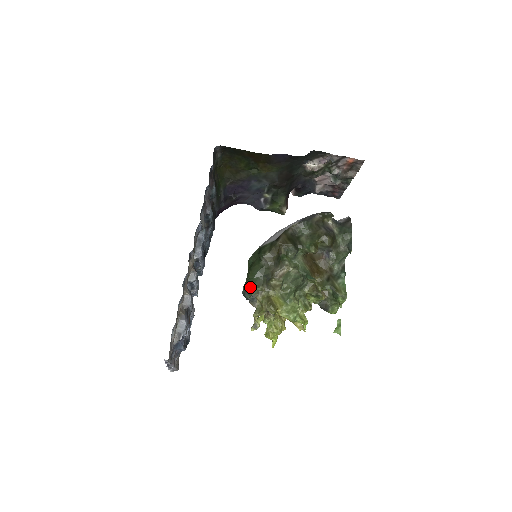
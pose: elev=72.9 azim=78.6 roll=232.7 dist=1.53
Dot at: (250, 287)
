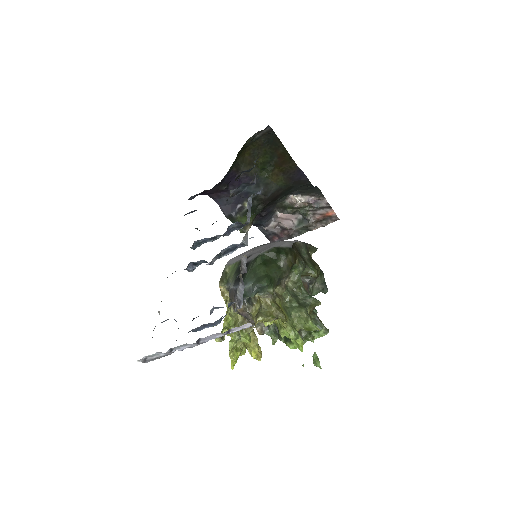
Dot at: (270, 283)
